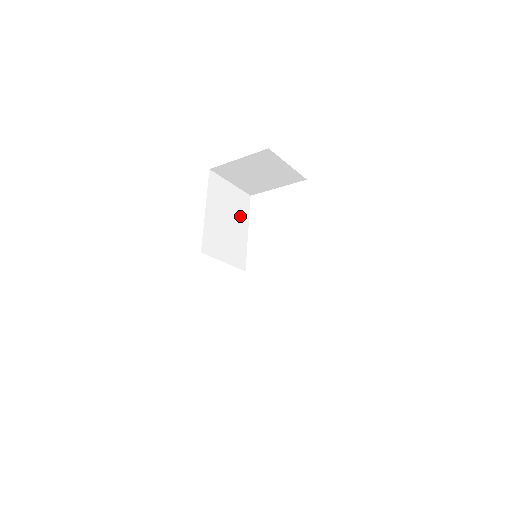
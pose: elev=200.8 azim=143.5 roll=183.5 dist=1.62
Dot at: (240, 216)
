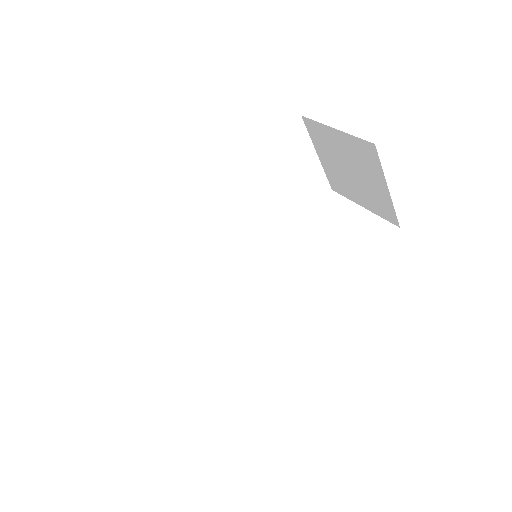
Dot at: (294, 200)
